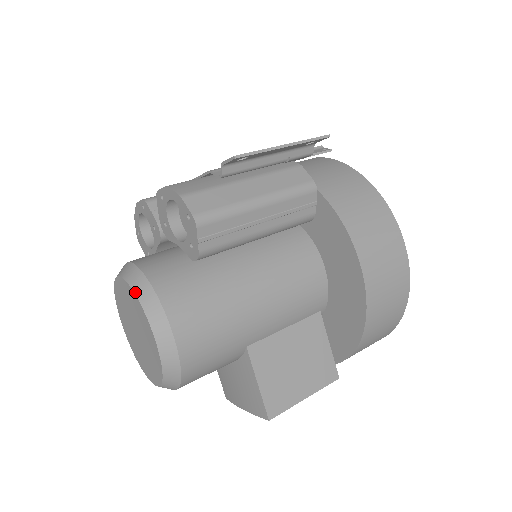
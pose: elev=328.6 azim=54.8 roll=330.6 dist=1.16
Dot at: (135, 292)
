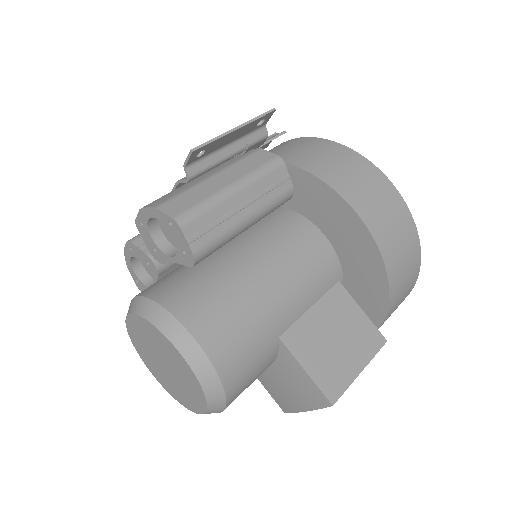
Dot at: (146, 318)
